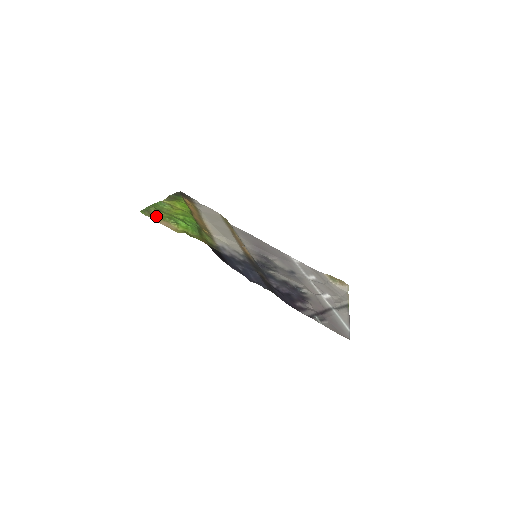
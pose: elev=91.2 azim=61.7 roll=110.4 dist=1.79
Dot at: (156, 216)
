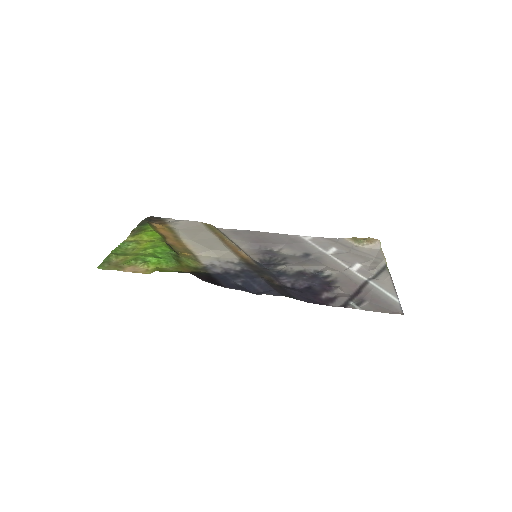
Dot at: (119, 264)
